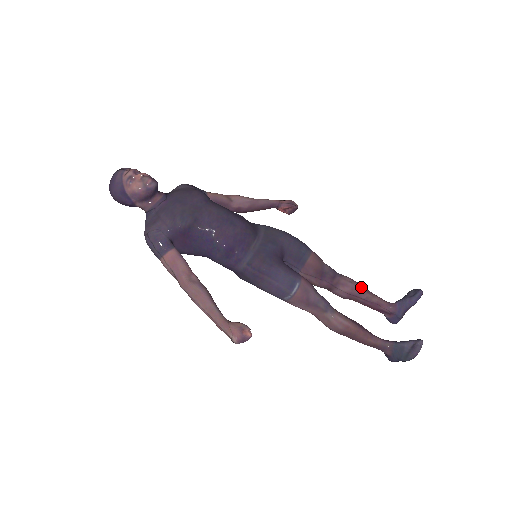
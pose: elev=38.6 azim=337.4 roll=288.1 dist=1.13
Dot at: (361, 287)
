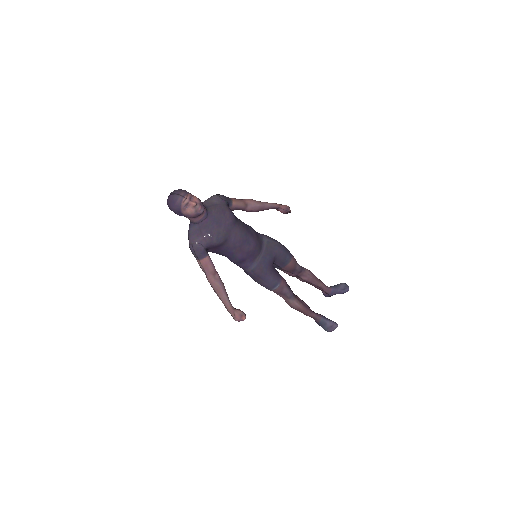
Dot at: (314, 278)
